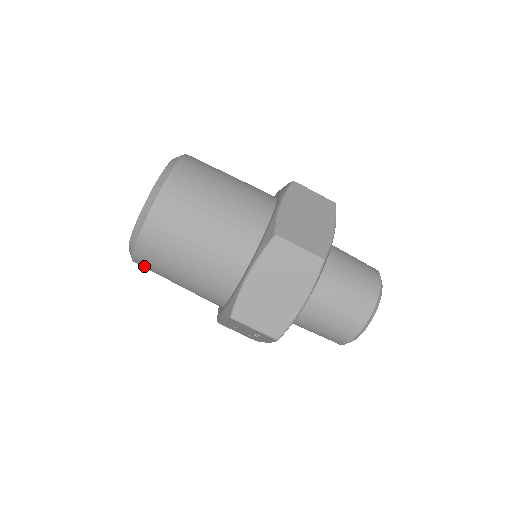
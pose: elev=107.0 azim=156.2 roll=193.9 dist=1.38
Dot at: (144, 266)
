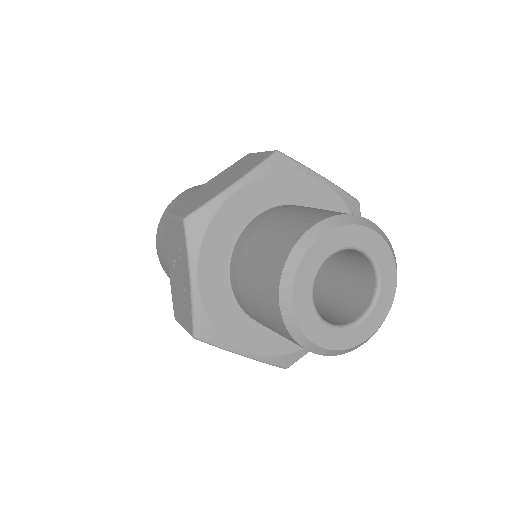
Dot at: (159, 248)
